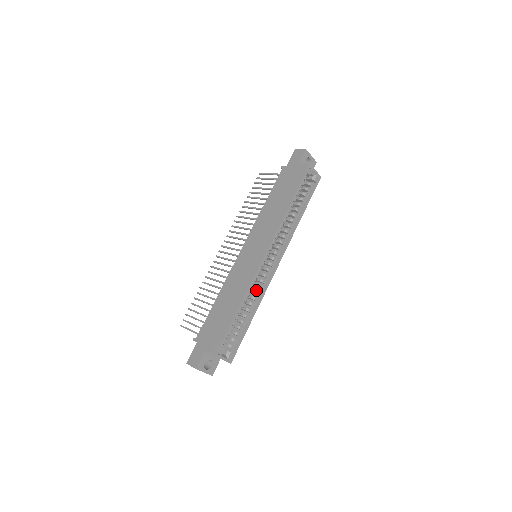
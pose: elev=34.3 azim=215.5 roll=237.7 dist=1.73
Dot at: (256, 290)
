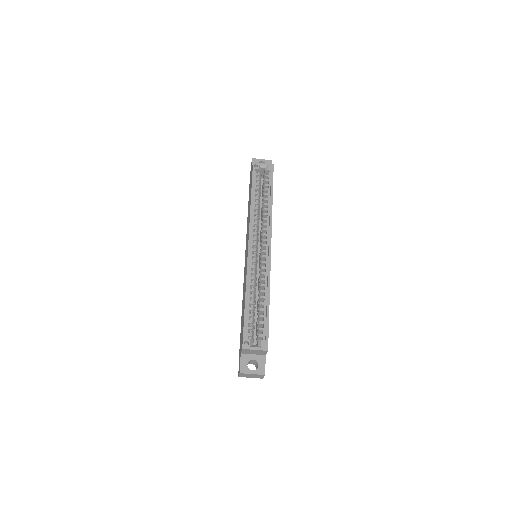
Dot at: occluded
